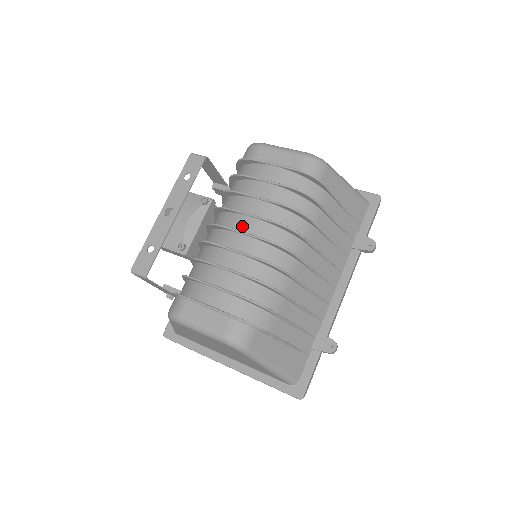
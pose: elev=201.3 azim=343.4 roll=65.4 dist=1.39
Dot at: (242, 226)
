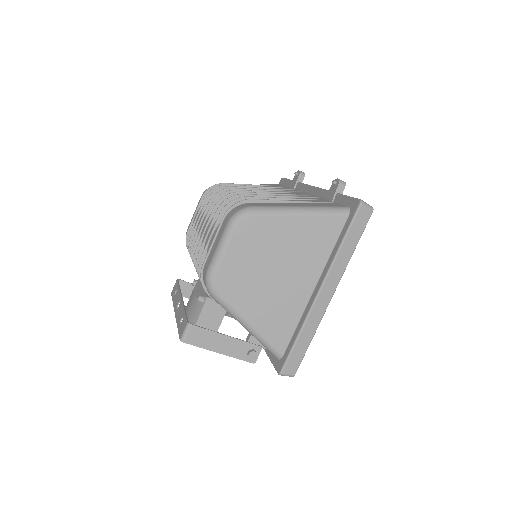
Dot at: occluded
